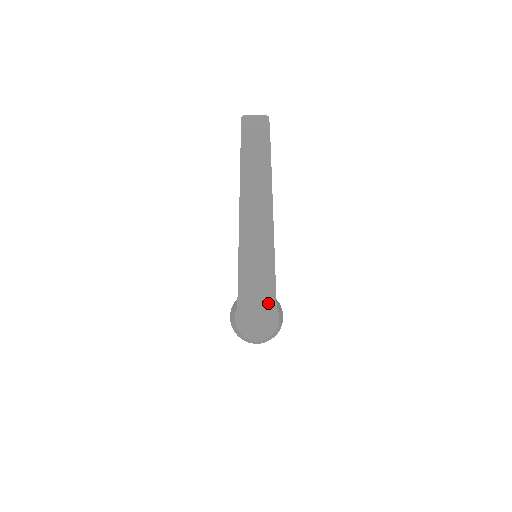
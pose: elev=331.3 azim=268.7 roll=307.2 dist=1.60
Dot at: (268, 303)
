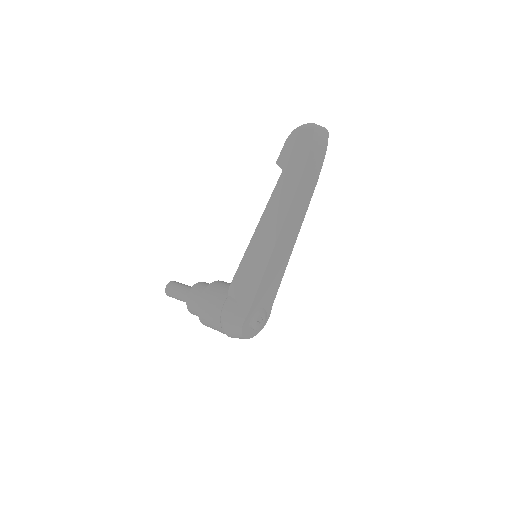
Dot at: (268, 305)
